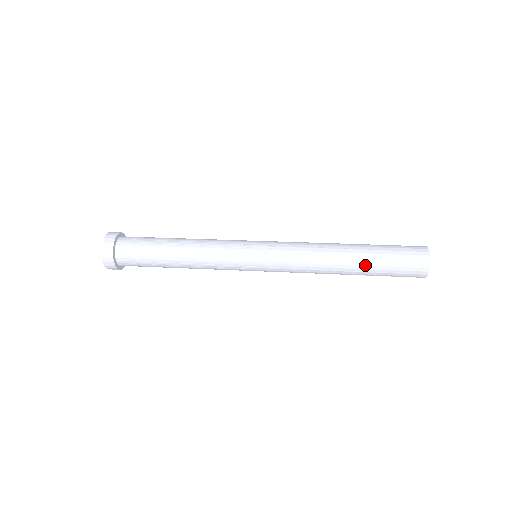
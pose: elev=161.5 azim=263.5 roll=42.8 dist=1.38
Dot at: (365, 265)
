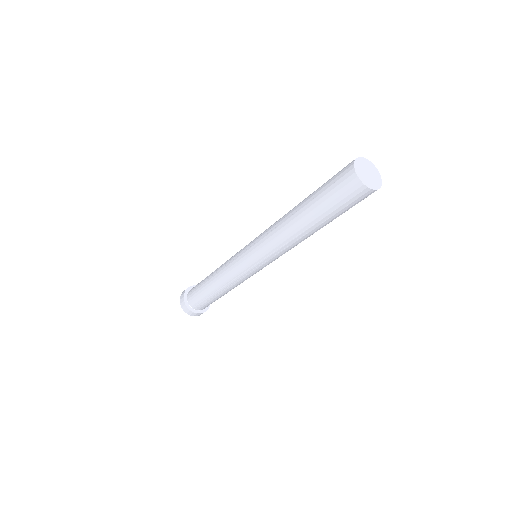
Dot at: (310, 195)
